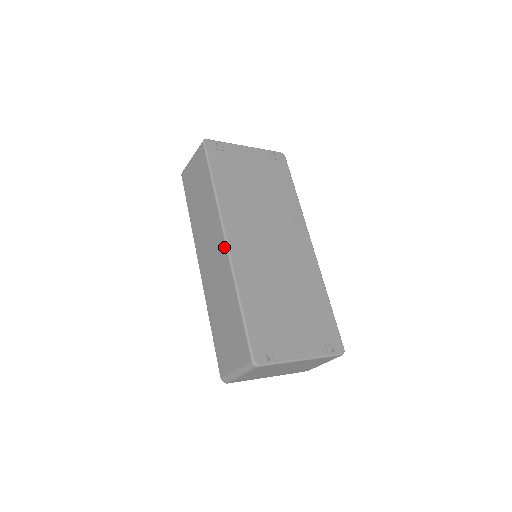
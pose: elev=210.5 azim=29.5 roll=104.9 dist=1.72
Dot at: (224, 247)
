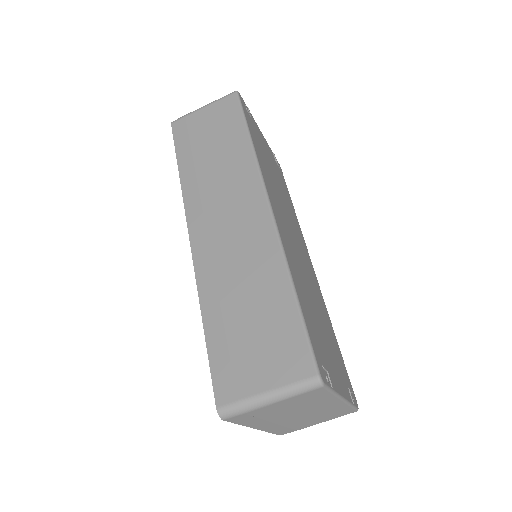
Dot at: (266, 212)
